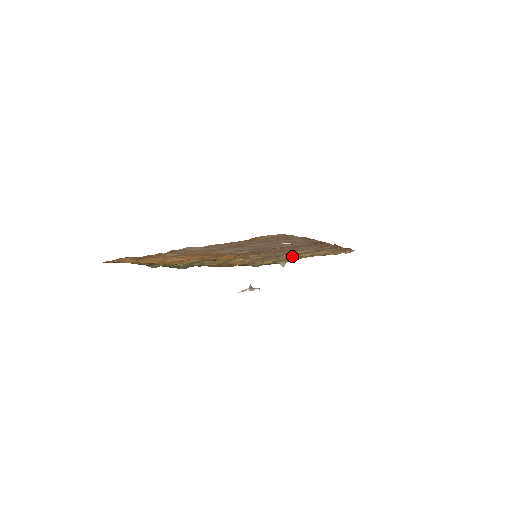
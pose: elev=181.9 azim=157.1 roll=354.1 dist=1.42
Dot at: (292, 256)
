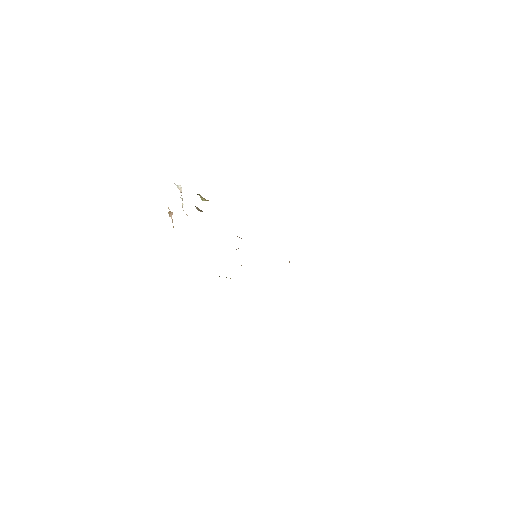
Dot at: occluded
